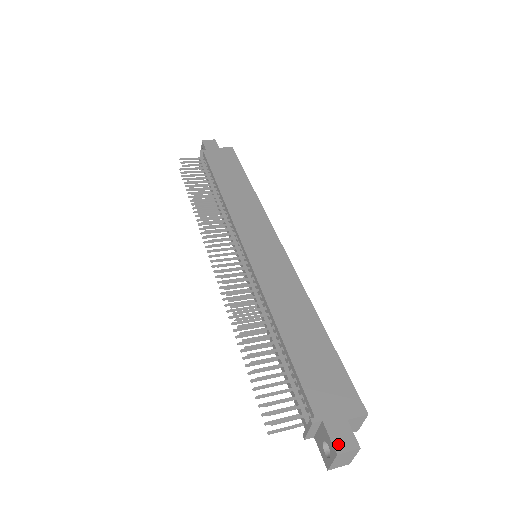
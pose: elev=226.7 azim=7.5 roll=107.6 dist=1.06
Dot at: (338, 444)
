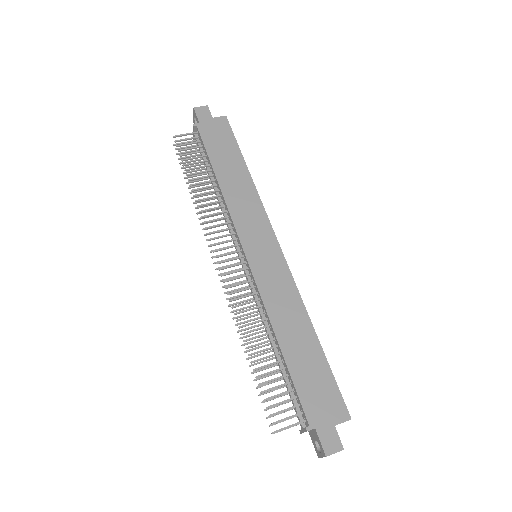
Dot at: (327, 448)
